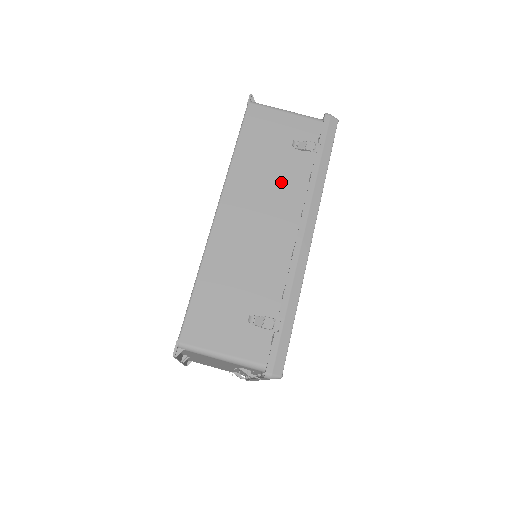
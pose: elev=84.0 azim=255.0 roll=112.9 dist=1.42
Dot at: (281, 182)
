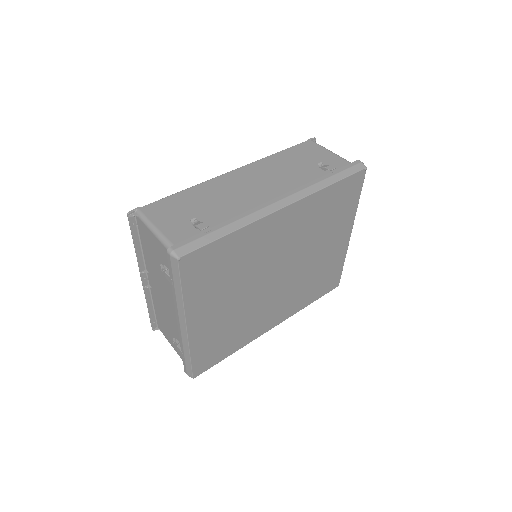
Dot at: (292, 176)
